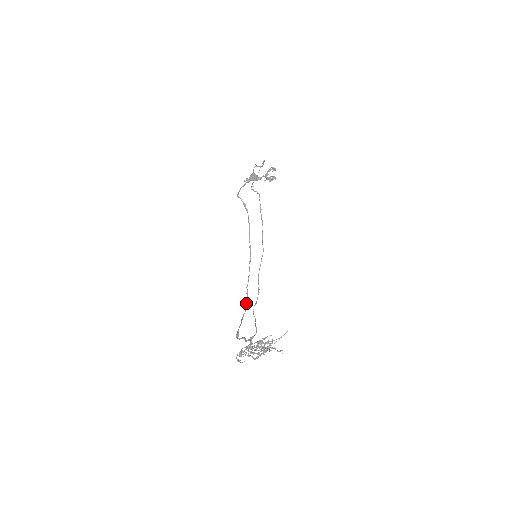
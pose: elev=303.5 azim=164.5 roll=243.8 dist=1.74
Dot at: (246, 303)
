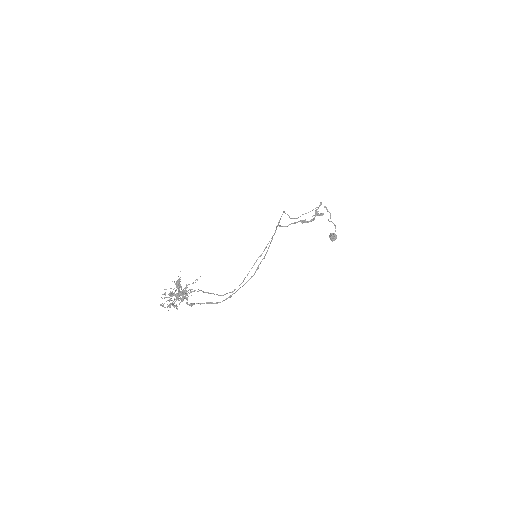
Dot at: (230, 296)
